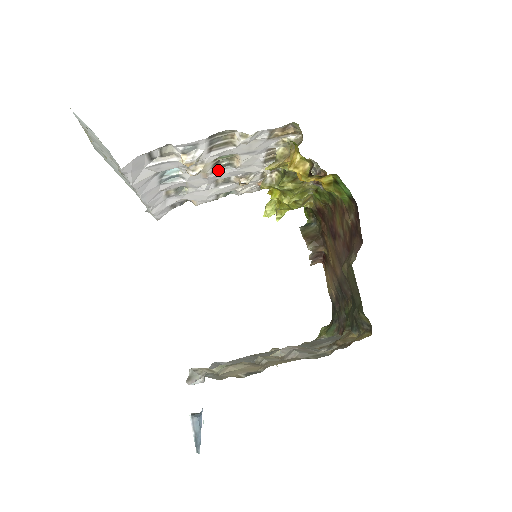
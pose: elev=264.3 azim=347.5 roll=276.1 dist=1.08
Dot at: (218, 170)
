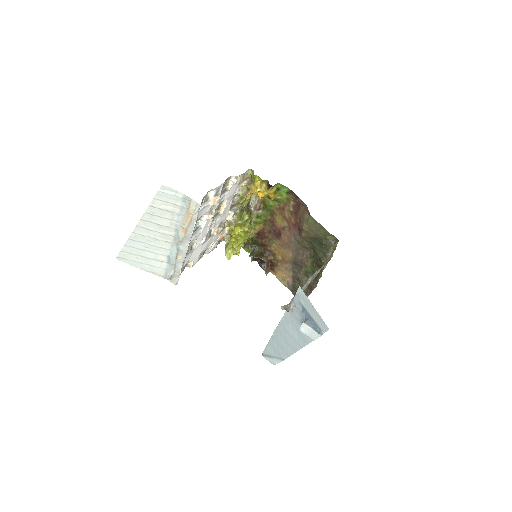
Dot at: (213, 219)
